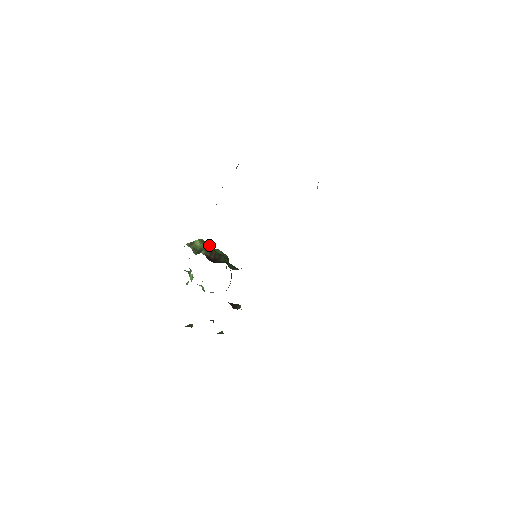
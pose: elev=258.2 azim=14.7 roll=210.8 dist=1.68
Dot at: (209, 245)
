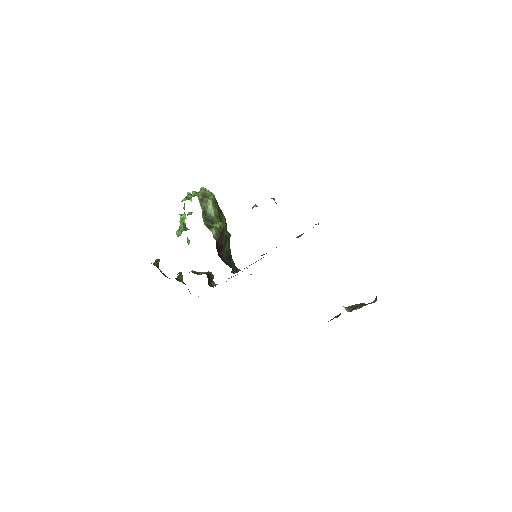
Dot at: (222, 224)
